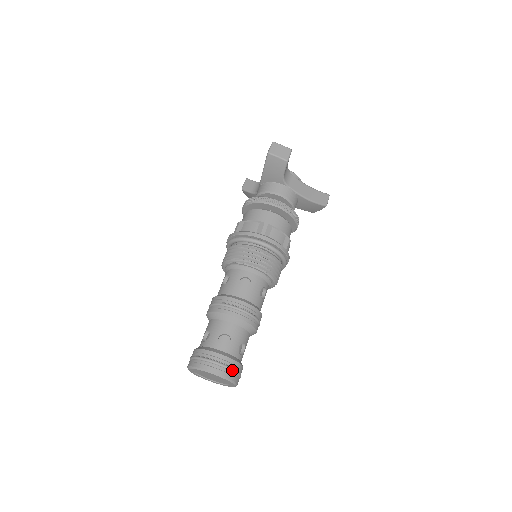
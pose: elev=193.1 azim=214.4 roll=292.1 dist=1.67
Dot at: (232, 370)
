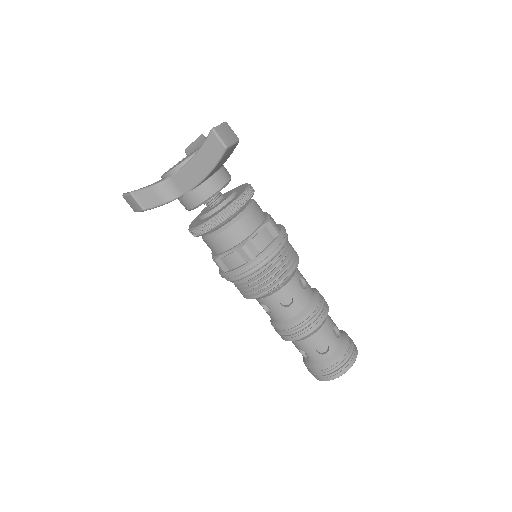
Dot at: (328, 374)
